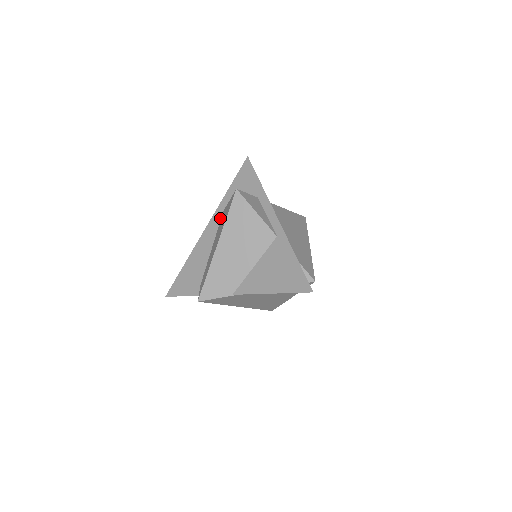
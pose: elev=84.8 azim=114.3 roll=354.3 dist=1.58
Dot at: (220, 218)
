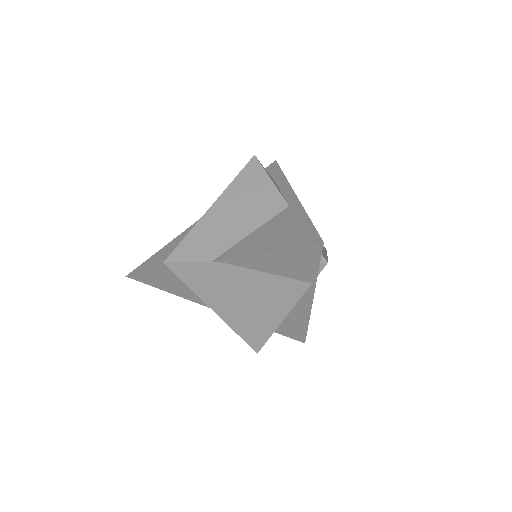
Dot at: occluded
